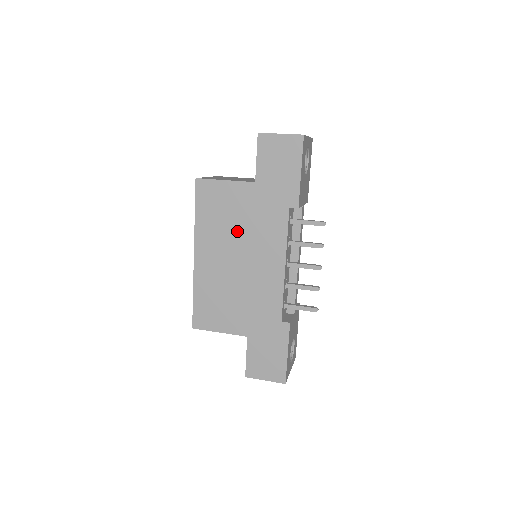
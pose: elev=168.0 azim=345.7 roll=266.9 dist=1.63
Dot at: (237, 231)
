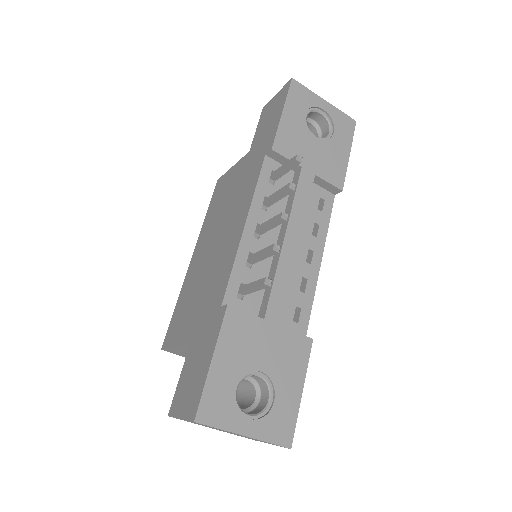
Dot at: (224, 210)
